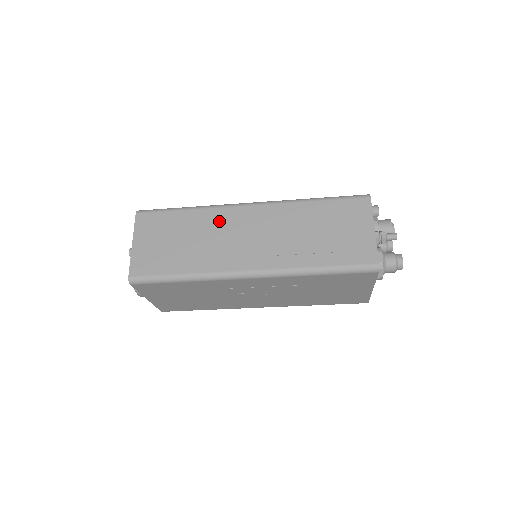
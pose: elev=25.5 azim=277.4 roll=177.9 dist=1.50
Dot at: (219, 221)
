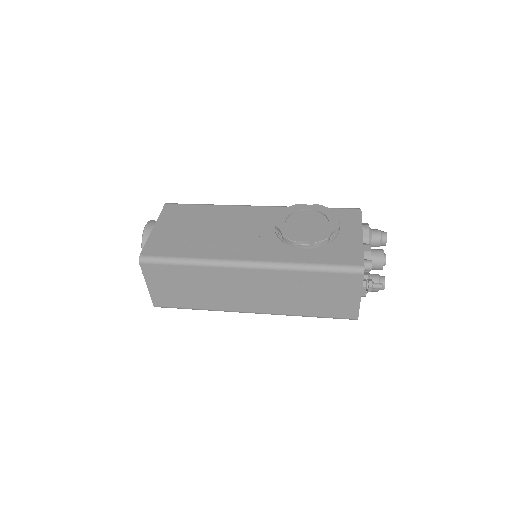
Dot at: (220, 278)
